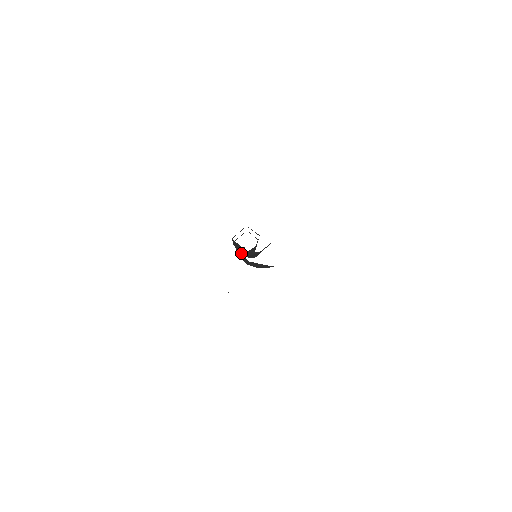
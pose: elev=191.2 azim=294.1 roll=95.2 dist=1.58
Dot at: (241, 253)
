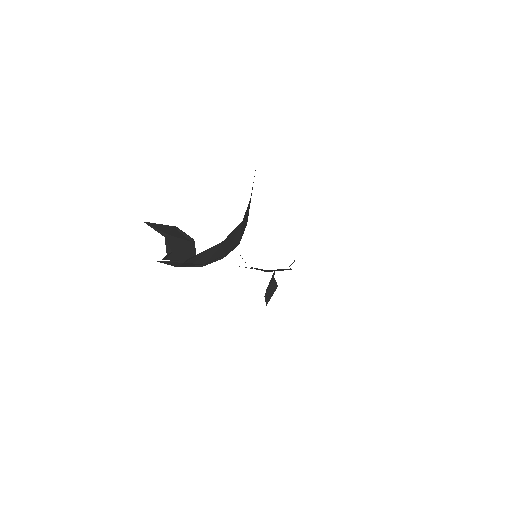
Dot at: occluded
